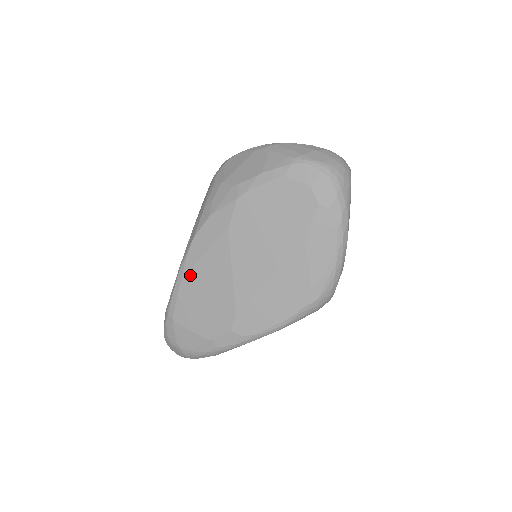
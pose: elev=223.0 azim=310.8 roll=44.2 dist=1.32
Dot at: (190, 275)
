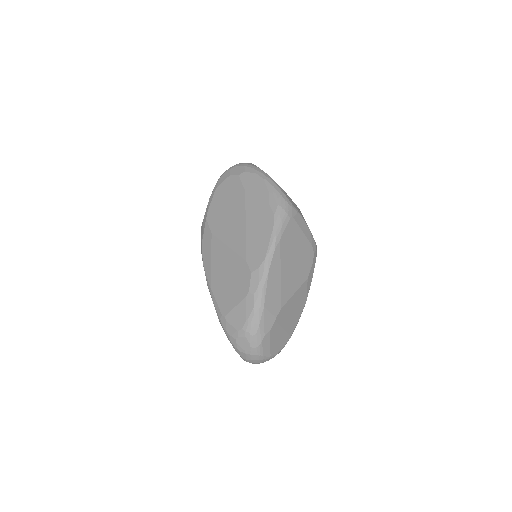
Dot at: (213, 280)
